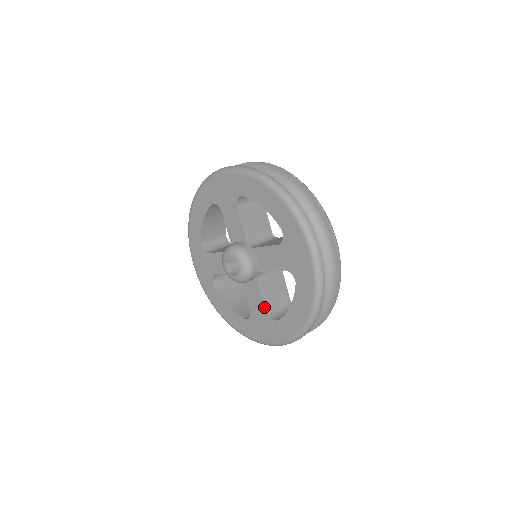
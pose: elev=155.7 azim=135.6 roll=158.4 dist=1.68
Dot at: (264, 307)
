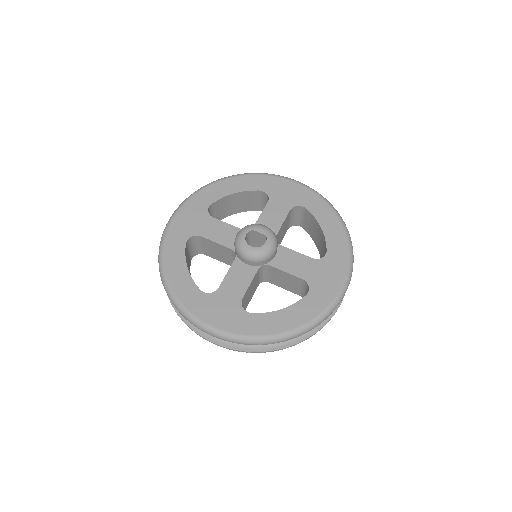
Dot at: (244, 294)
